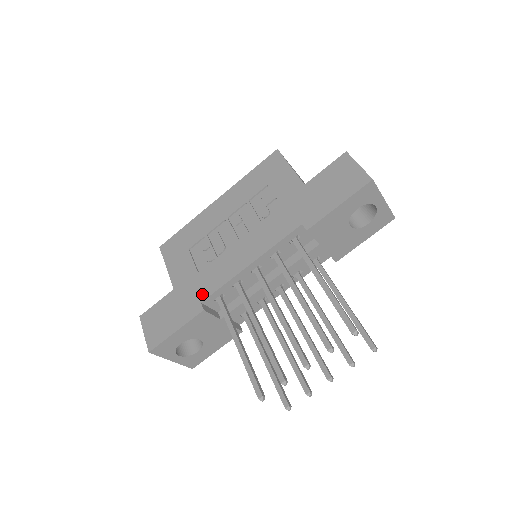
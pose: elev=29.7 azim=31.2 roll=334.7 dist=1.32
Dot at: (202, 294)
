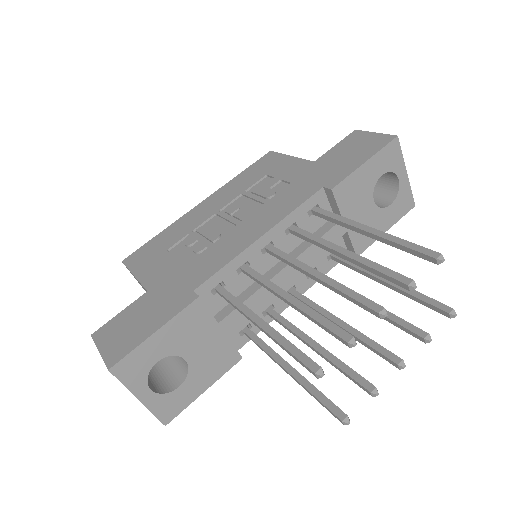
Dot at: (194, 282)
